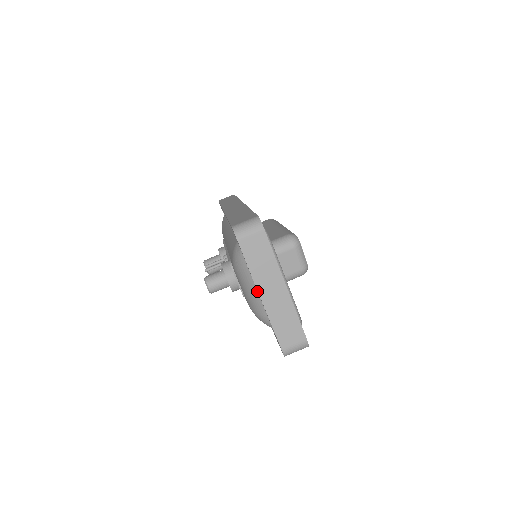
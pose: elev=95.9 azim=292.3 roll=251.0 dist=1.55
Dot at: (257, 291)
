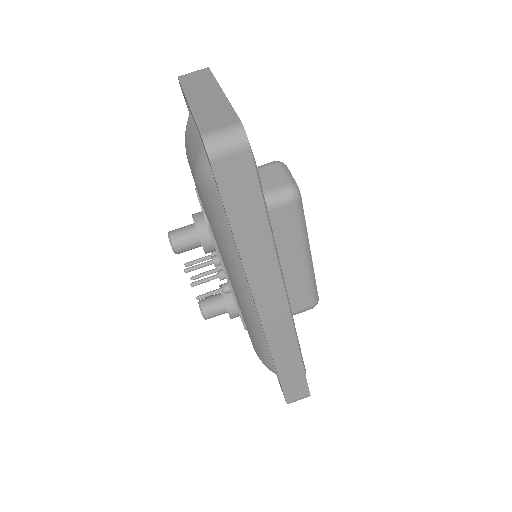
Dot at: (196, 129)
